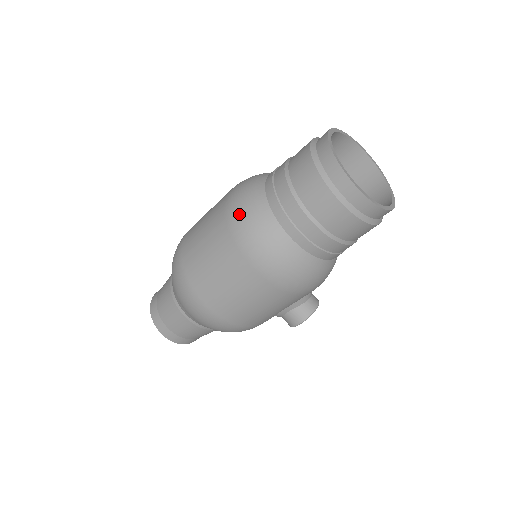
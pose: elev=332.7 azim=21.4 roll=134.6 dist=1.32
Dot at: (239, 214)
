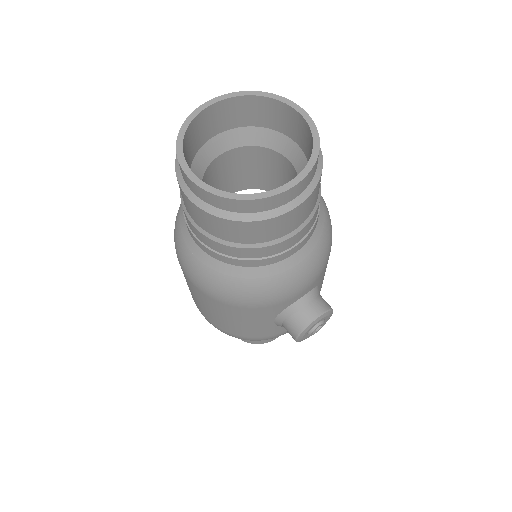
Dot at: (175, 221)
